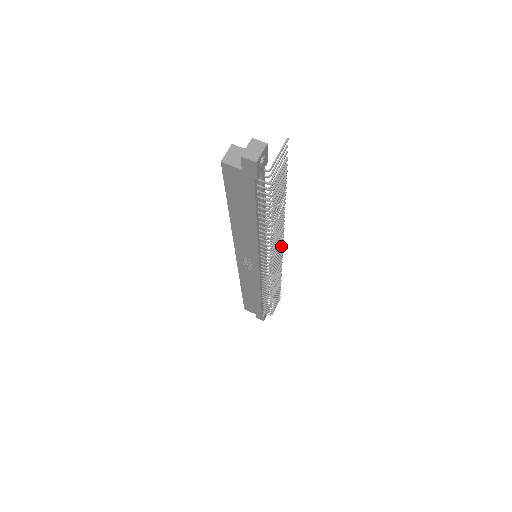
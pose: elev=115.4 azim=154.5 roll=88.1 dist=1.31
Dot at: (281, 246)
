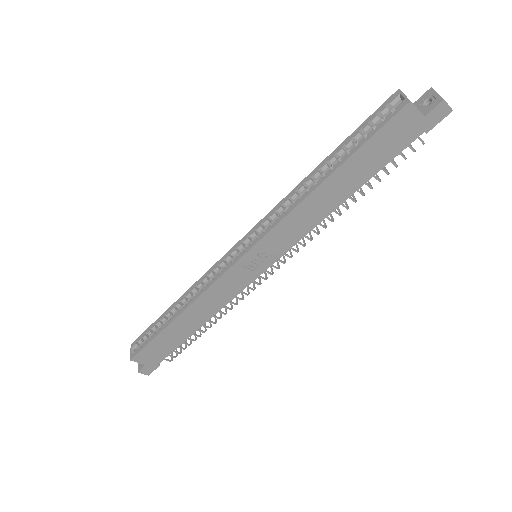
Dot at: occluded
